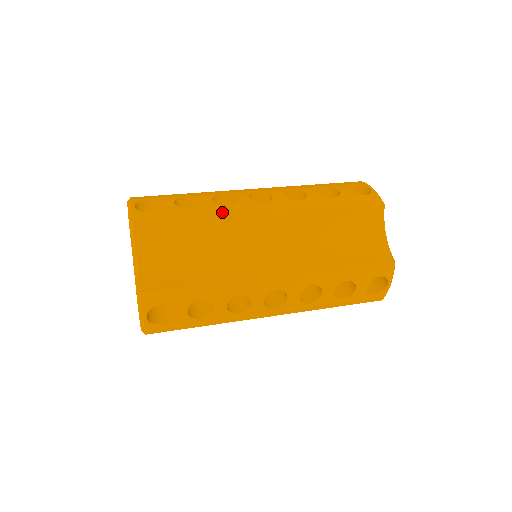
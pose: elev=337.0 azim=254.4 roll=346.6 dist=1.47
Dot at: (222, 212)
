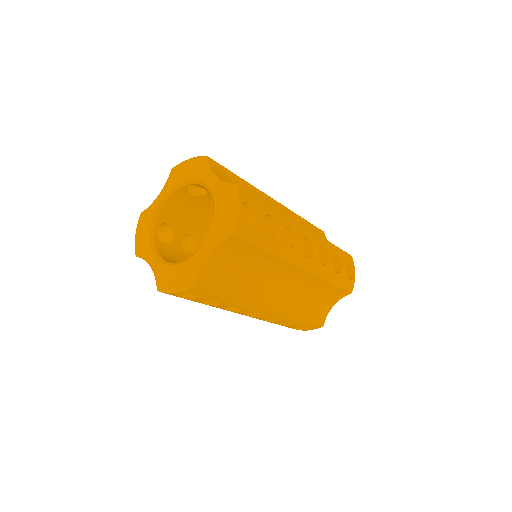
Dot at: occluded
